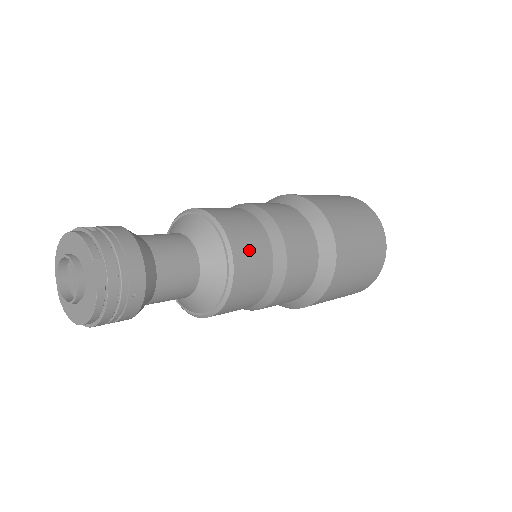
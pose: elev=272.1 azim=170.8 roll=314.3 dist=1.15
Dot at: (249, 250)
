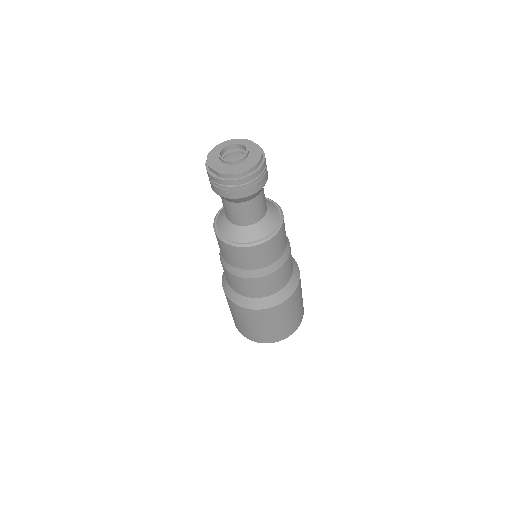
Dot at: occluded
